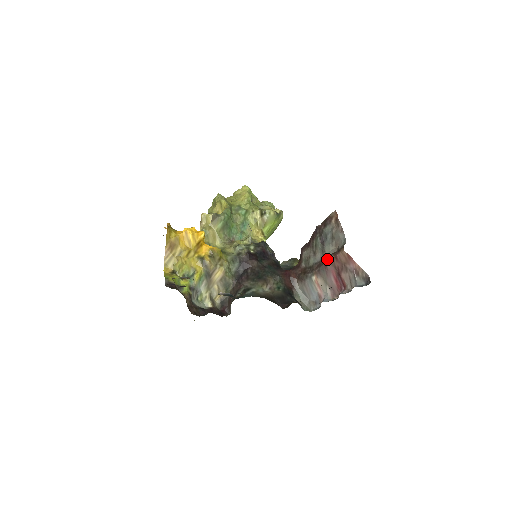
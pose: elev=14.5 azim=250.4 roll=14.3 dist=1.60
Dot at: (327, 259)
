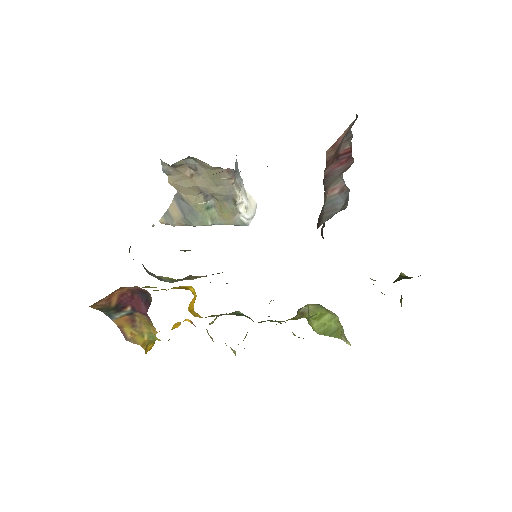
Dot at: occluded
